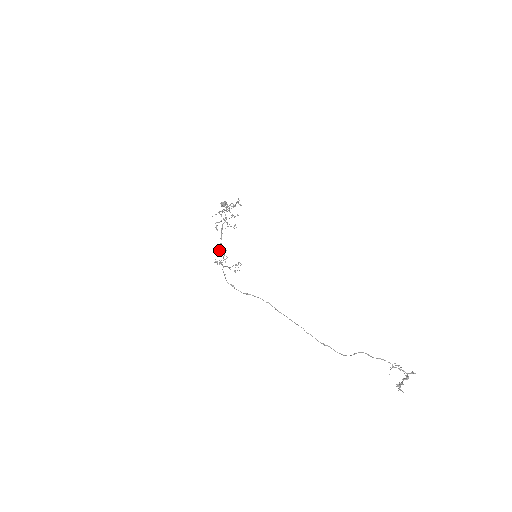
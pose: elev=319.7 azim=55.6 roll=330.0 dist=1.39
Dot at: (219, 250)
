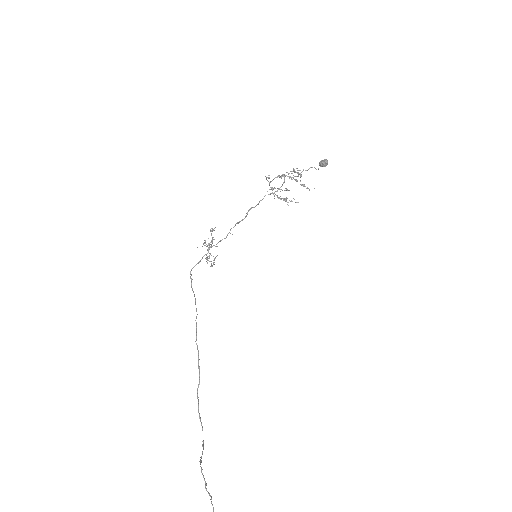
Dot at: (210, 230)
